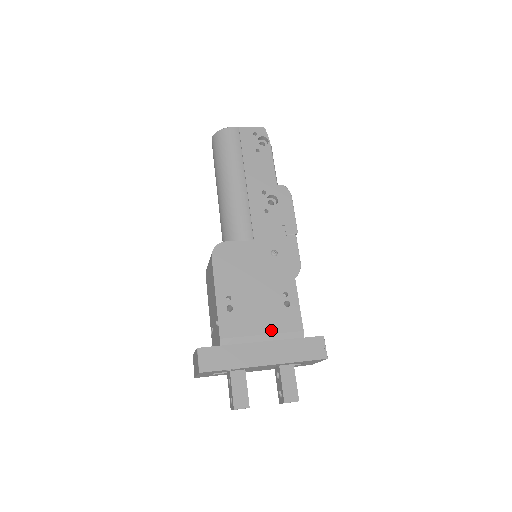
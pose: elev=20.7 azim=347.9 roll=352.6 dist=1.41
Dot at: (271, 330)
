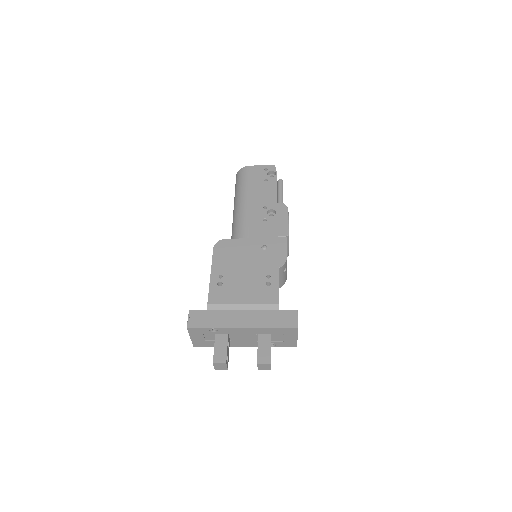
Dot at: (251, 301)
